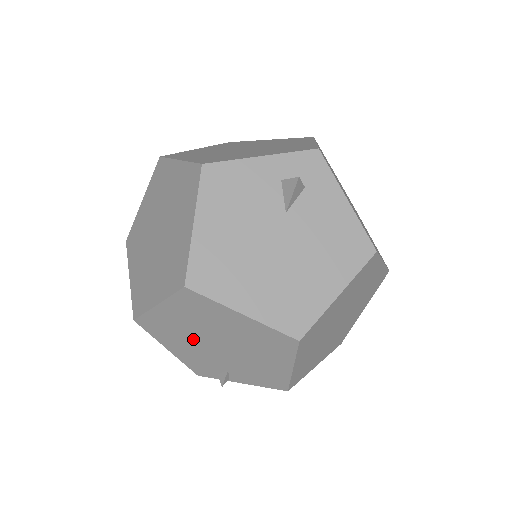
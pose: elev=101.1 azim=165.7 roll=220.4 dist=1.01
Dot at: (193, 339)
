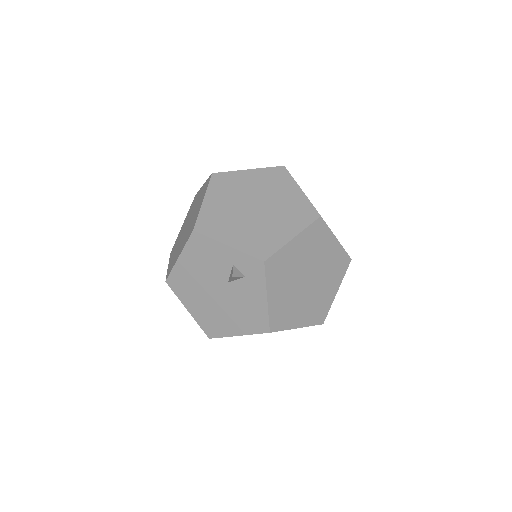
Dot at: occluded
